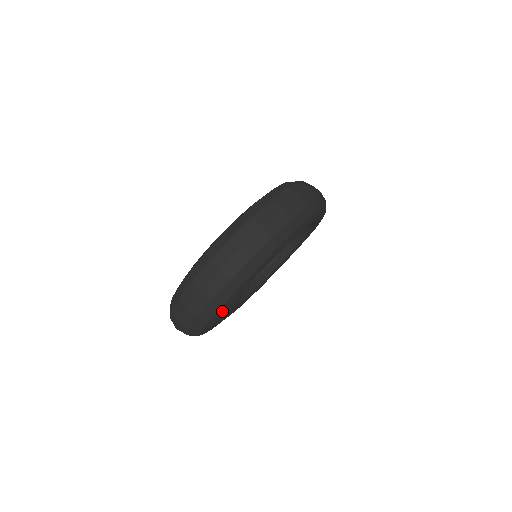
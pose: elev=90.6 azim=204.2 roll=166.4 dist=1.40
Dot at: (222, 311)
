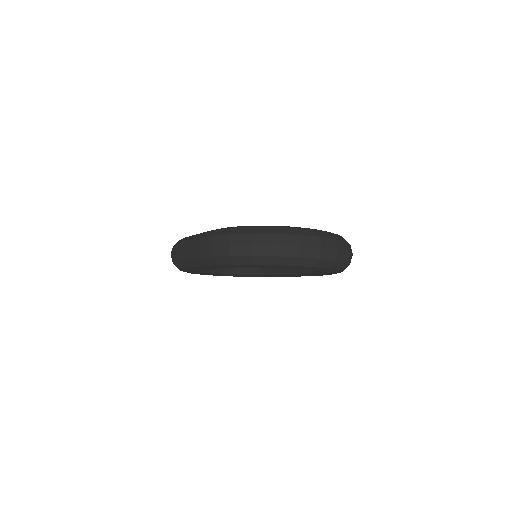
Dot at: (281, 267)
